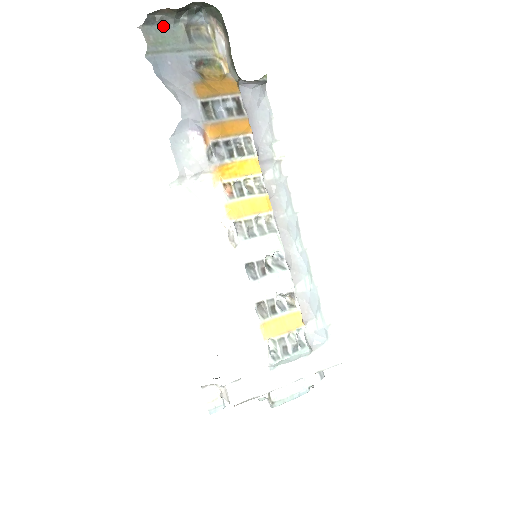
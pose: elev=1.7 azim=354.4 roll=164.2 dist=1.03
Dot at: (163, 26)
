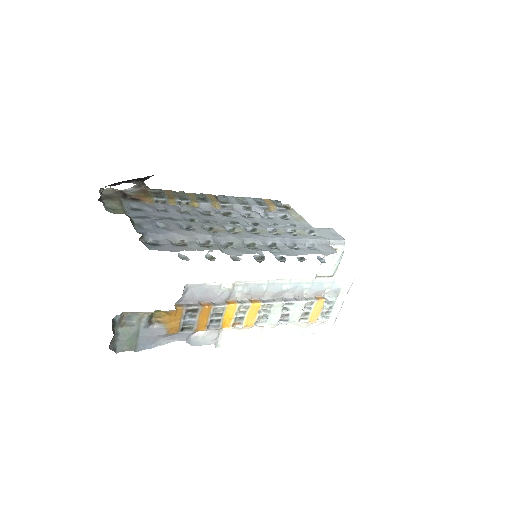
Dot at: (119, 340)
